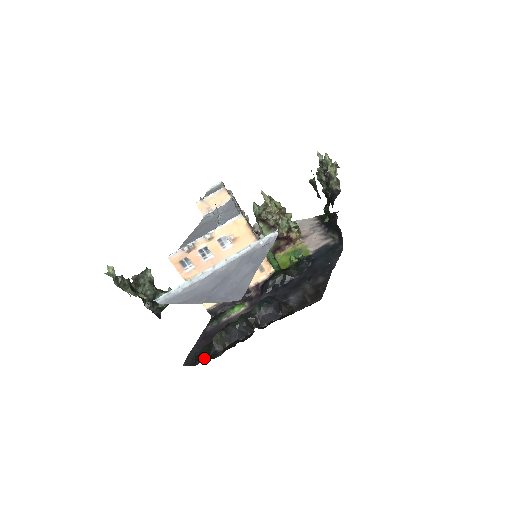
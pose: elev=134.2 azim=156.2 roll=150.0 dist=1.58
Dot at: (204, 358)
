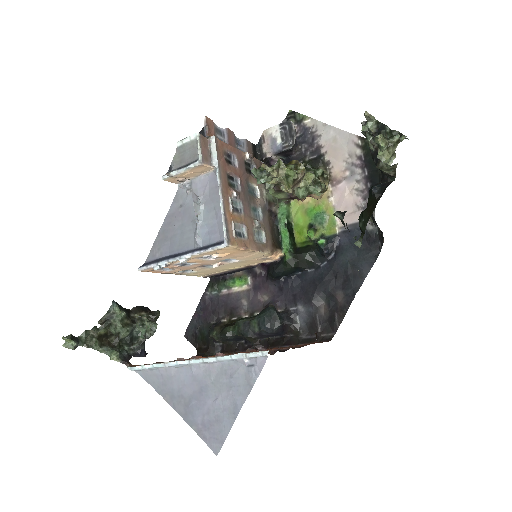
Dot at: (203, 344)
